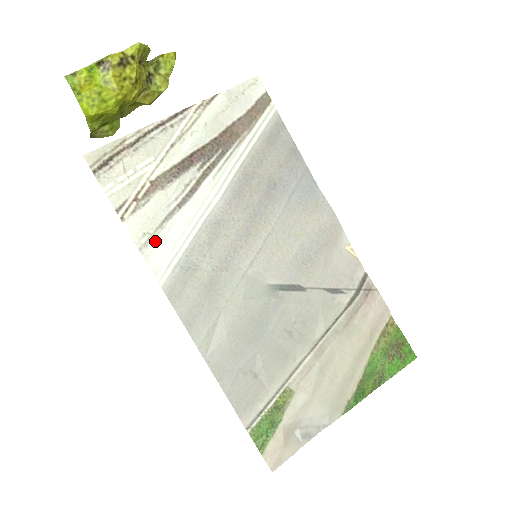
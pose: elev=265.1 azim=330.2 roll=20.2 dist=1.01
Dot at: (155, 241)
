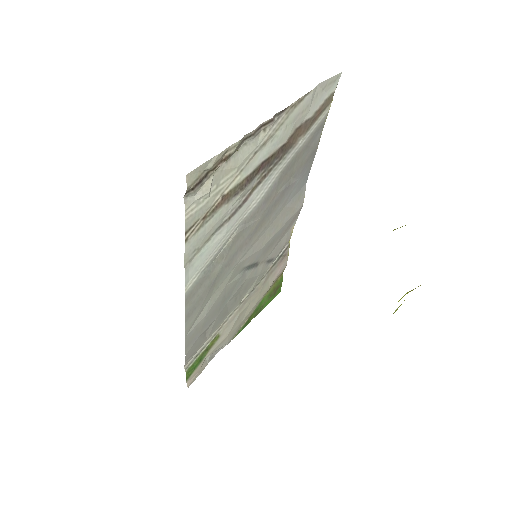
Dot at: (199, 255)
